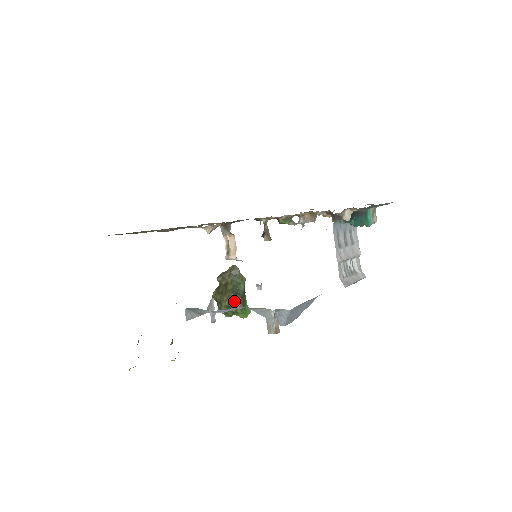
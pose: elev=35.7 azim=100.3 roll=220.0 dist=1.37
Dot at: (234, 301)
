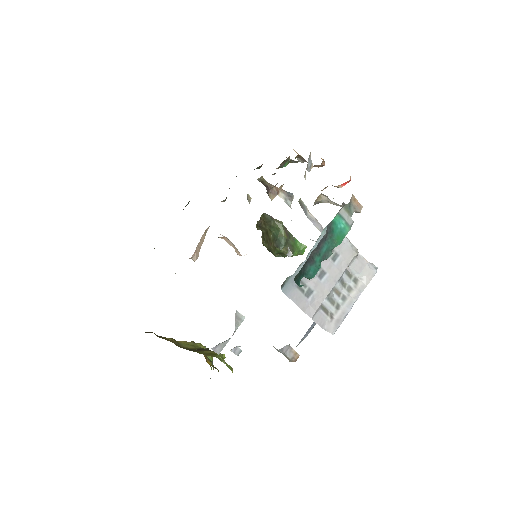
Dot at: occluded
